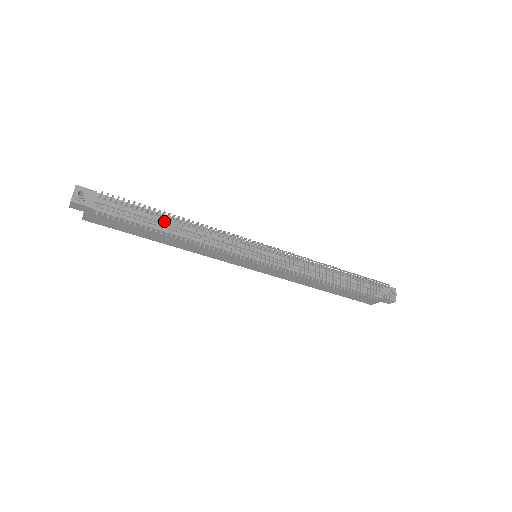
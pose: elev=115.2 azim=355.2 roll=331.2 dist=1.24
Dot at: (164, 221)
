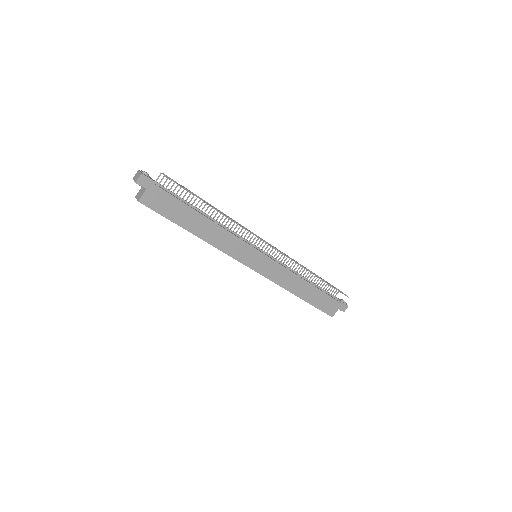
Dot at: (199, 209)
